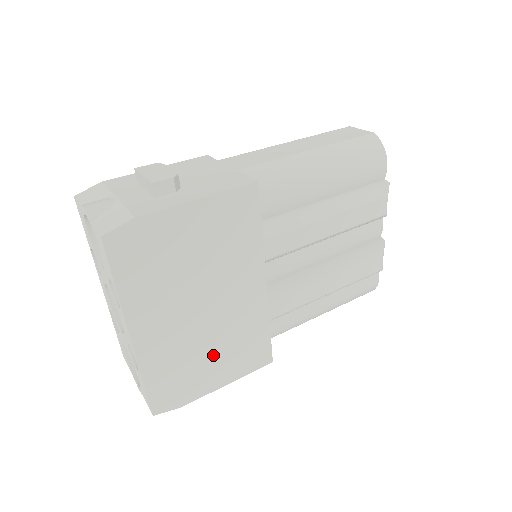
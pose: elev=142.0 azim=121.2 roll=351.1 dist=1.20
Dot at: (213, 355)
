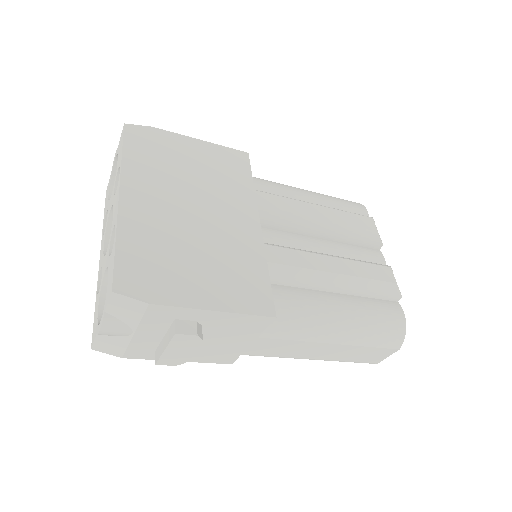
Dot at: (200, 262)
